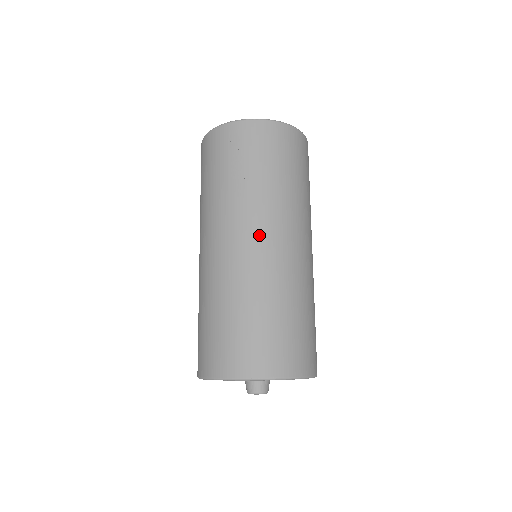
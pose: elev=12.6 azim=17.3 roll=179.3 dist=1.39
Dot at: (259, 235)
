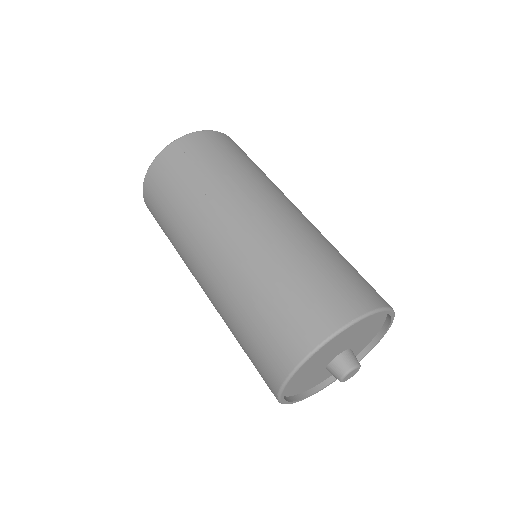
Dot at: (255, 208)
